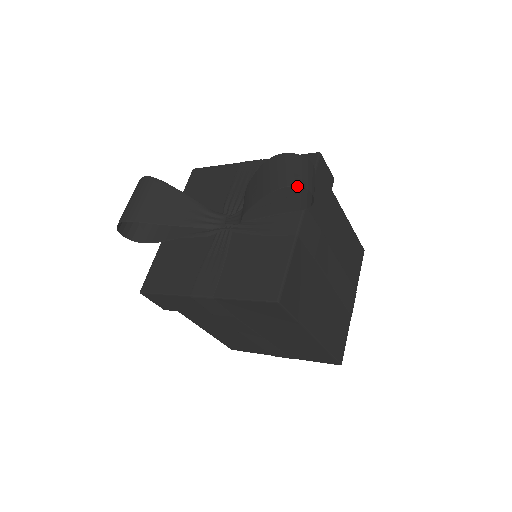
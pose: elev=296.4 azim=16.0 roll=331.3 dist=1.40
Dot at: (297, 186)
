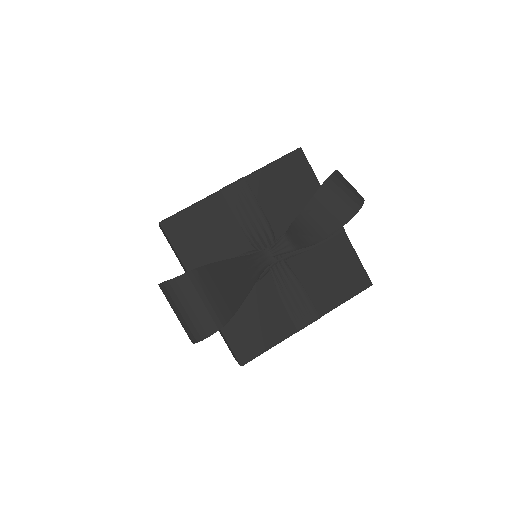
Dot at: (308, 189)
